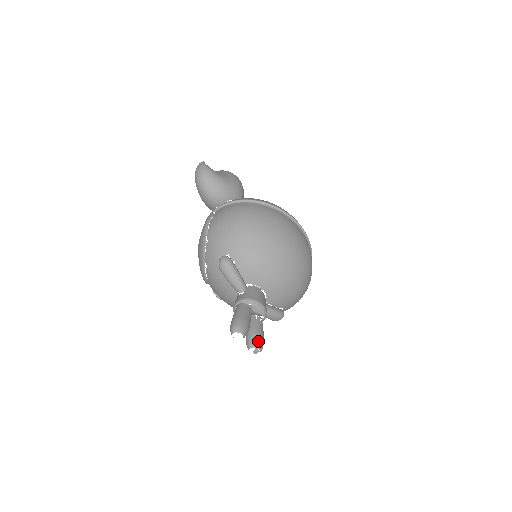
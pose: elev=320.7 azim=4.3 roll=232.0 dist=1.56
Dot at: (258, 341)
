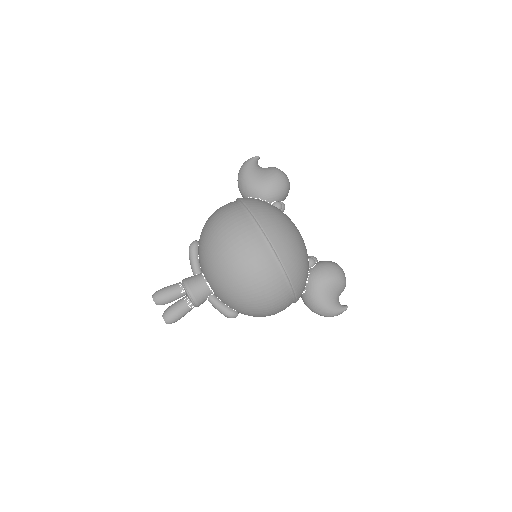
Dot at: (167, 314)
